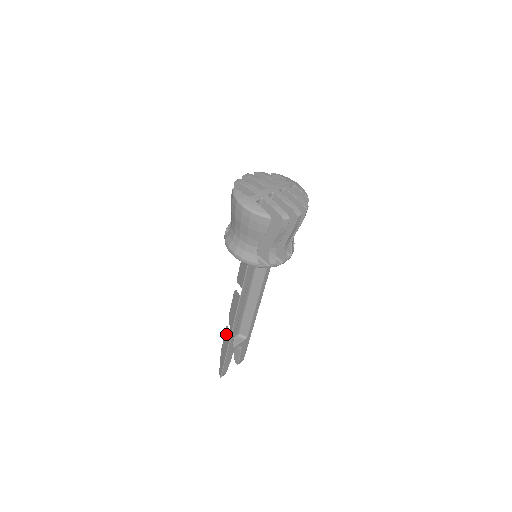
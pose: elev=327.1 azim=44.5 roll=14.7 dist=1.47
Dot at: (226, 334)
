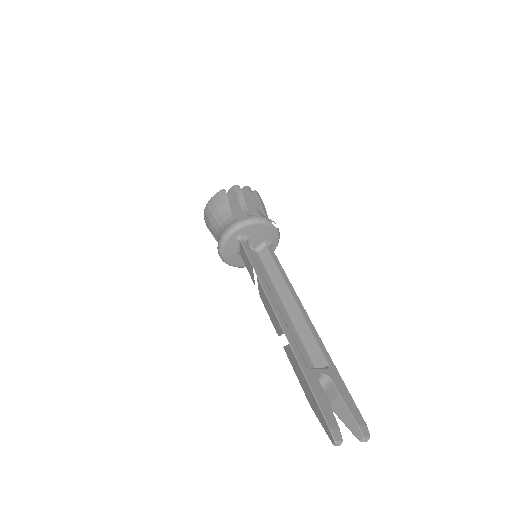
Dot at: (289, 358)
